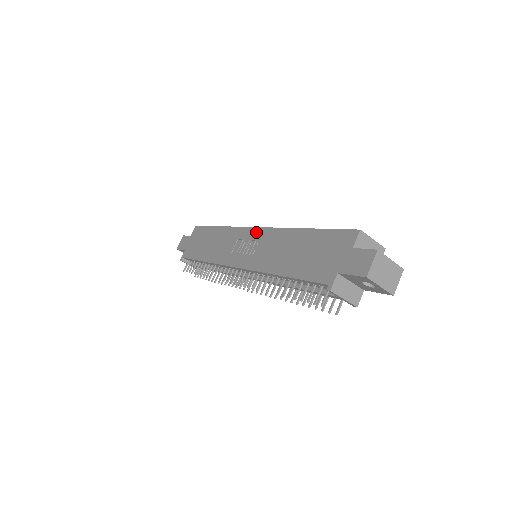
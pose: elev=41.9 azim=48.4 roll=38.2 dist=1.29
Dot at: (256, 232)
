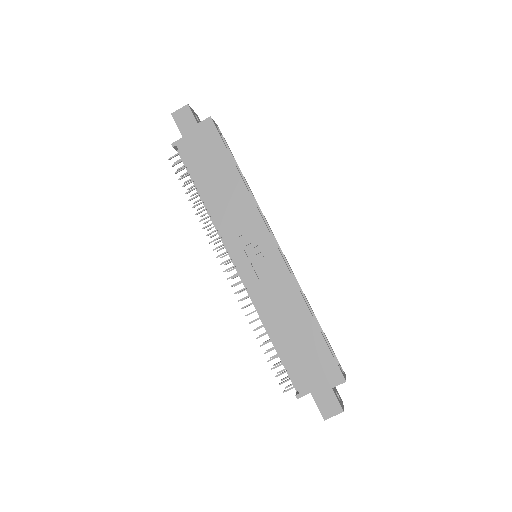
Dot at: (274, 253)
